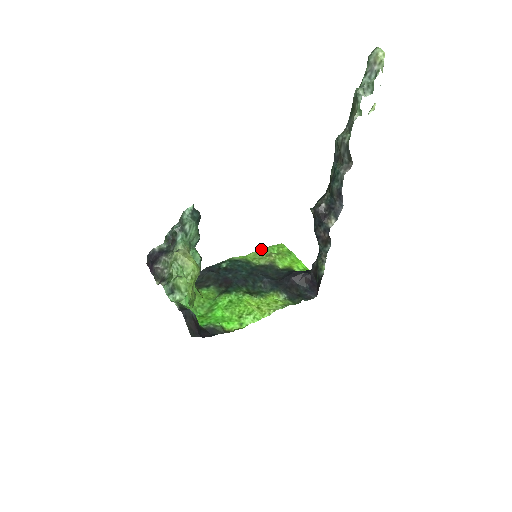
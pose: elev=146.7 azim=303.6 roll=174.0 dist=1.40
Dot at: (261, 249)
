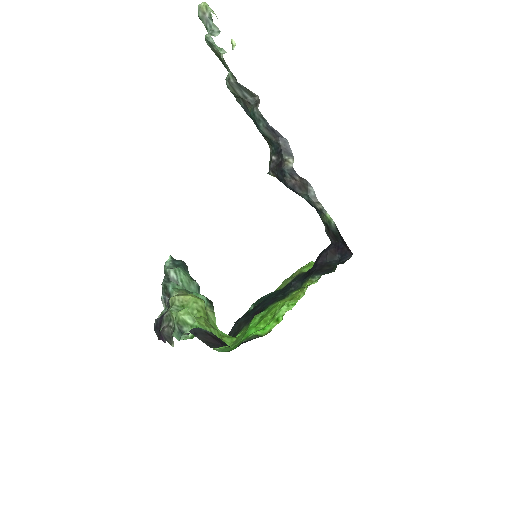
Dot at: (287, 278)
